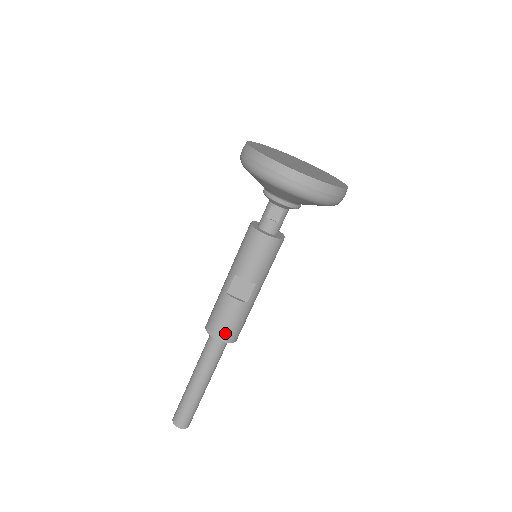
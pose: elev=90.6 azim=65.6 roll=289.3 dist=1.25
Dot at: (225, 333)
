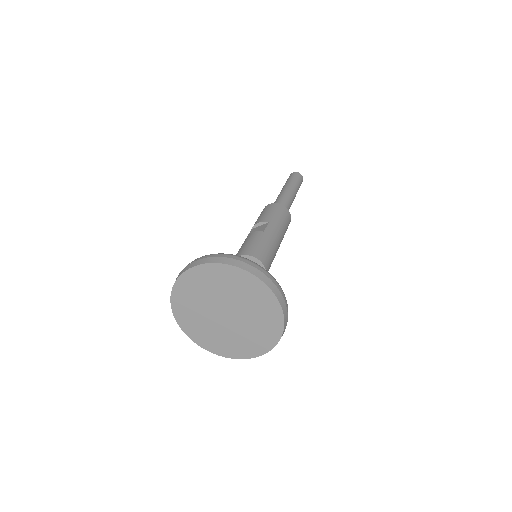
Dot at: occluded
